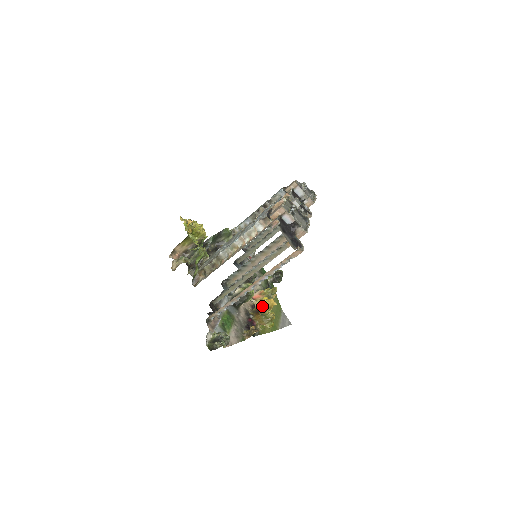
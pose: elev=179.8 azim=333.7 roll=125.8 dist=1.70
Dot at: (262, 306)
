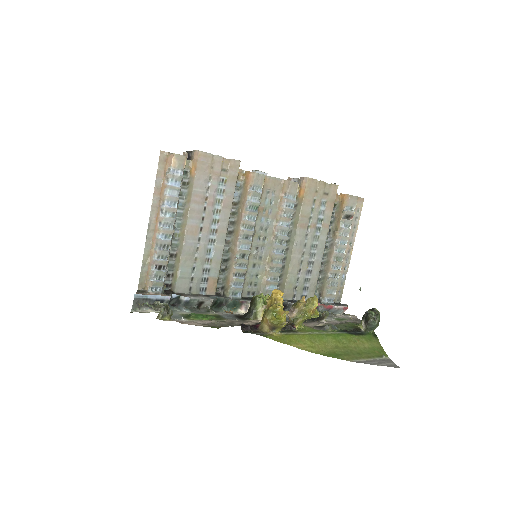
Dot at: (268, 304)
